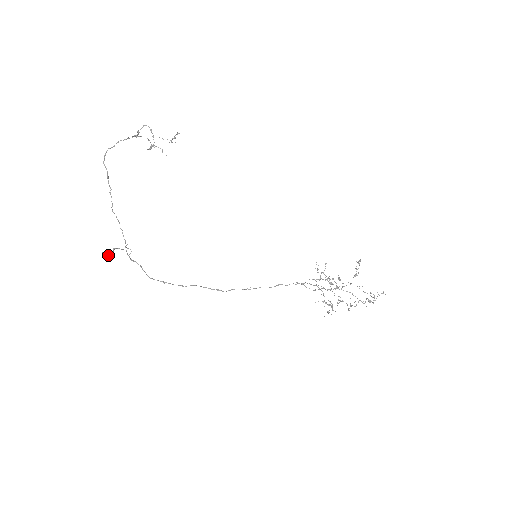
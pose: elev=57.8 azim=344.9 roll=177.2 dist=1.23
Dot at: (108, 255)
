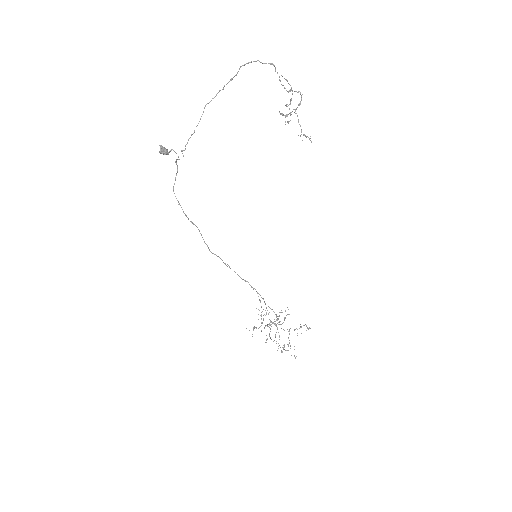
Dot at: (162, 153)
